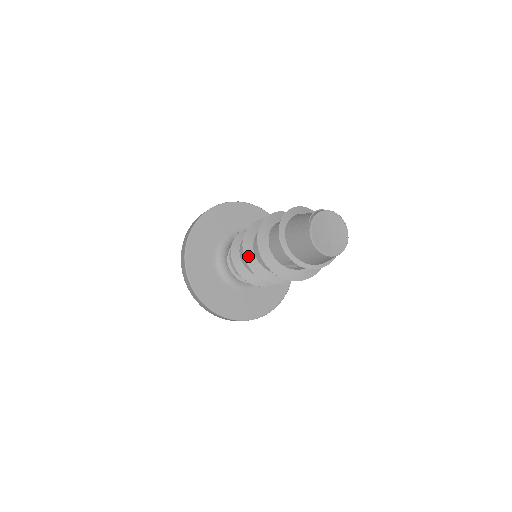
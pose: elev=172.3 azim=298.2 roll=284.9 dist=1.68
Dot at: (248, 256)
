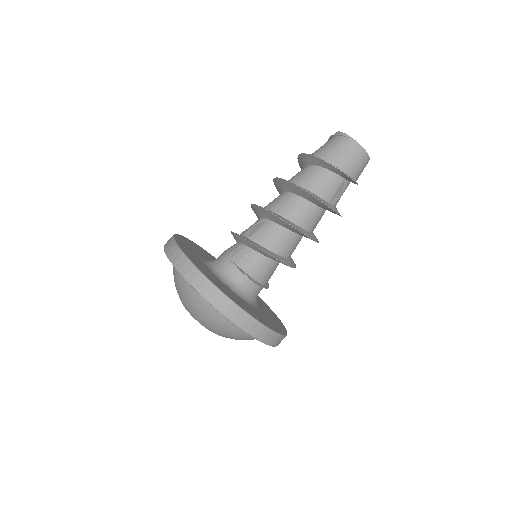
Dot at: (288, 222)
